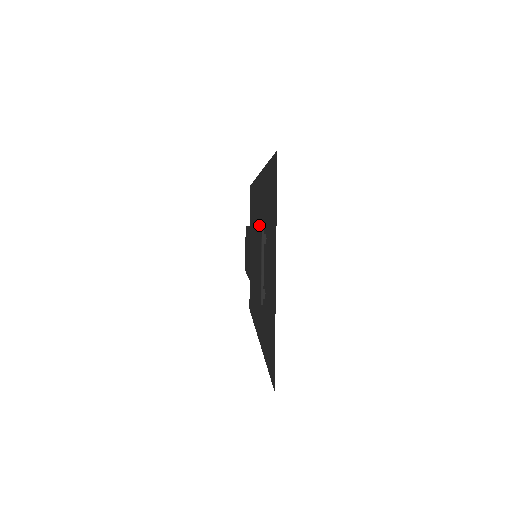
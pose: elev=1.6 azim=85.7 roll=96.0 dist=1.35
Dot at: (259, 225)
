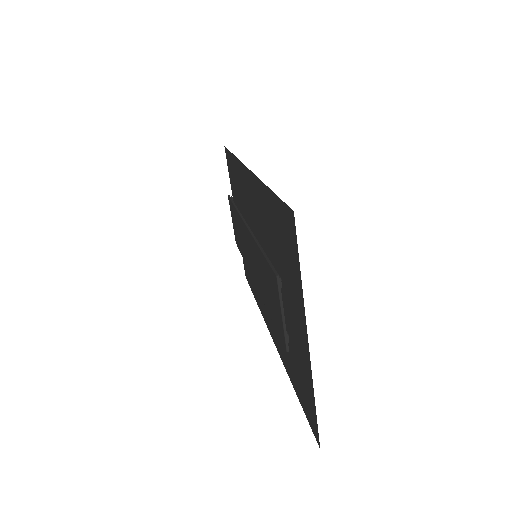
Dot at: (256, 227)
